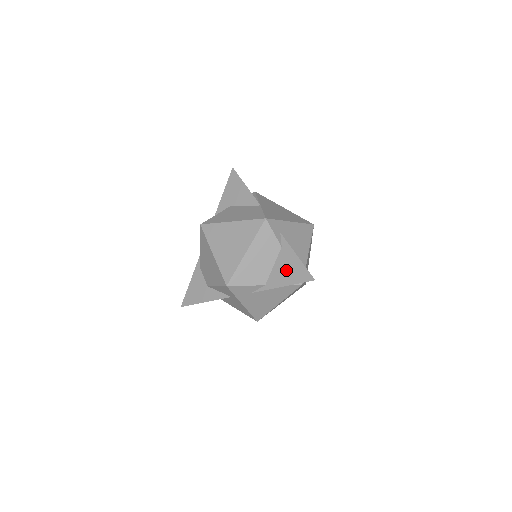
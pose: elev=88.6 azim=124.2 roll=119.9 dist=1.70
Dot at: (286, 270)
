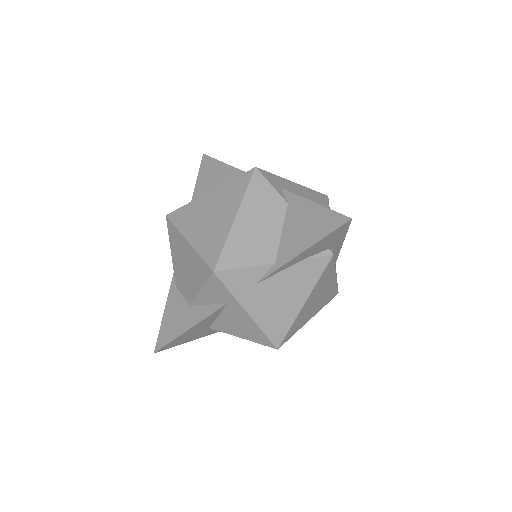
Dot at: (302, 228)
